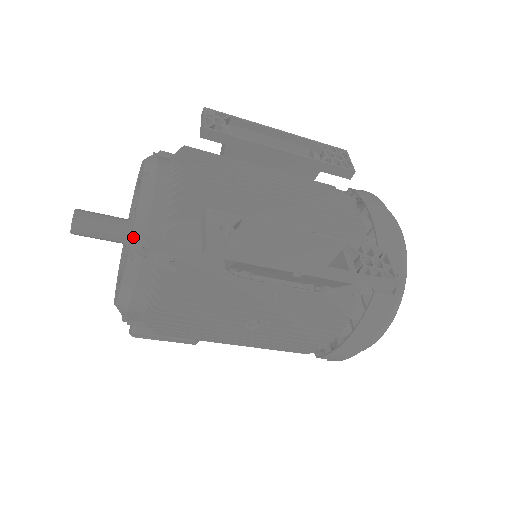
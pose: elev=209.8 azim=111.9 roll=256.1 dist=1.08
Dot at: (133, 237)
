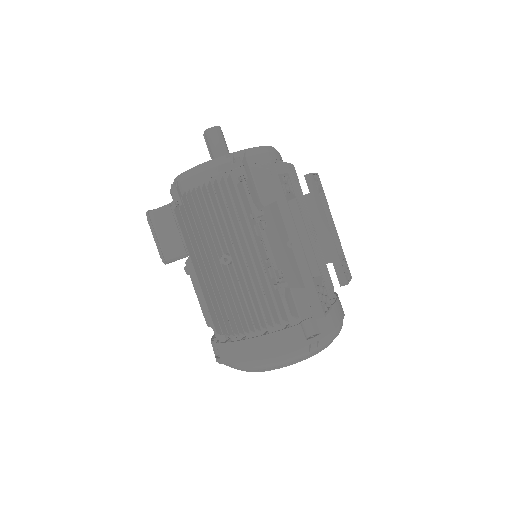
Dot at: (240, 151)
